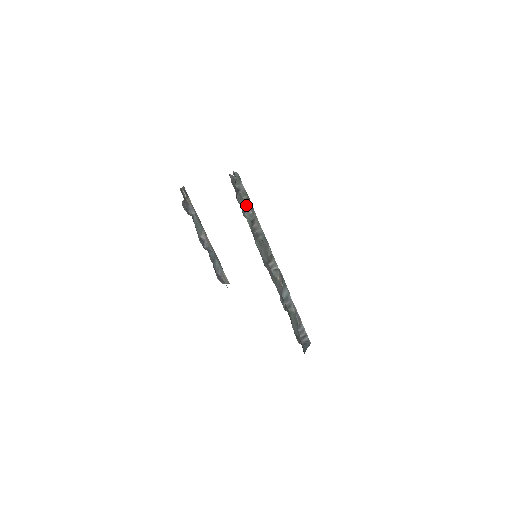
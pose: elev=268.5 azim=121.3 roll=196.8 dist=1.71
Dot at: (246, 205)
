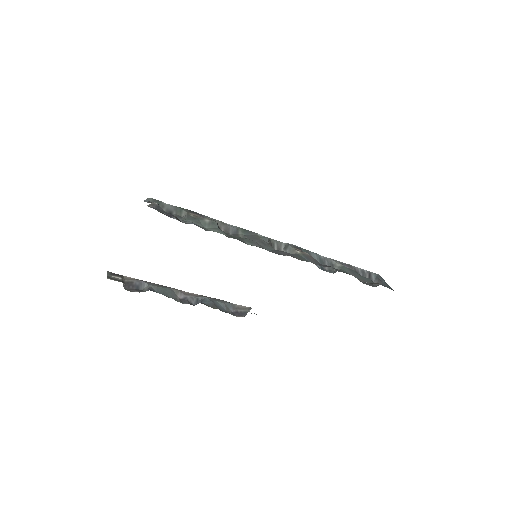
Dot at: (195, 219)
